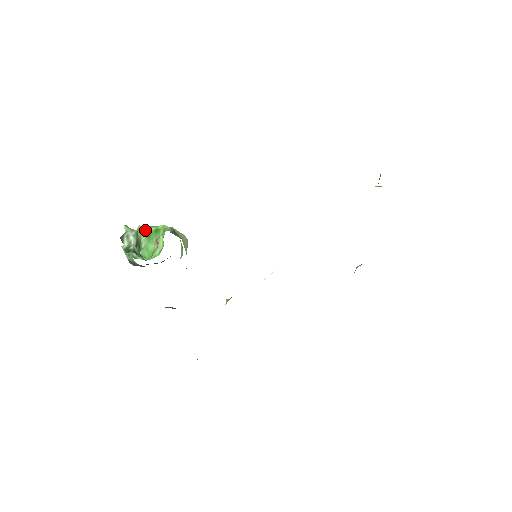
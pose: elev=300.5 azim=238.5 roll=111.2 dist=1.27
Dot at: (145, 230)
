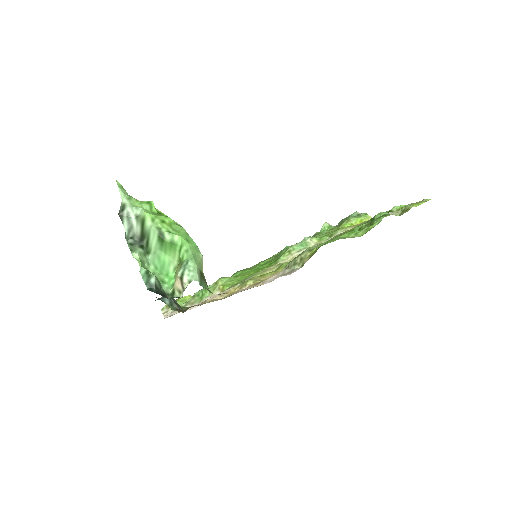
Dot at: (157, 233)
